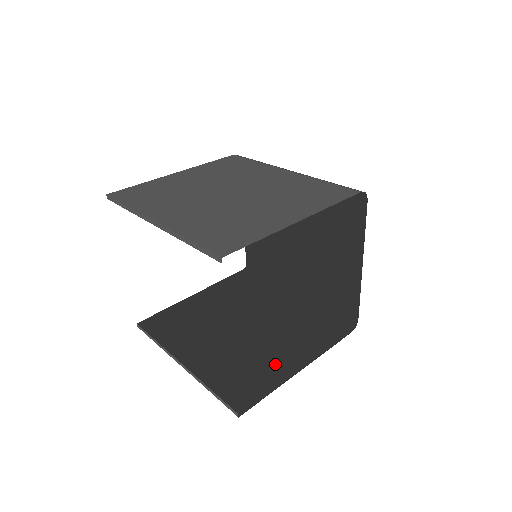
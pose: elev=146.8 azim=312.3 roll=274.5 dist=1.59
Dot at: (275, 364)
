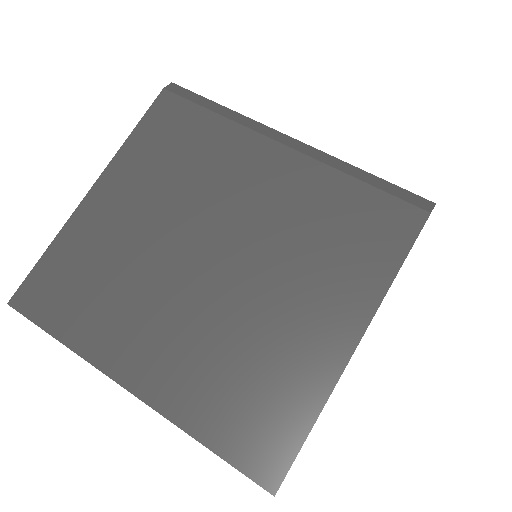
Dot at: occluded
